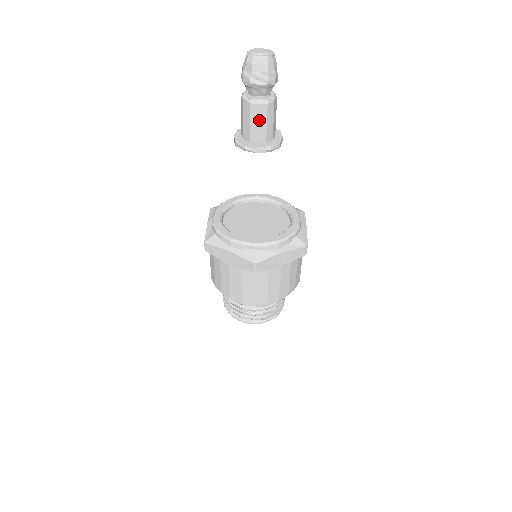
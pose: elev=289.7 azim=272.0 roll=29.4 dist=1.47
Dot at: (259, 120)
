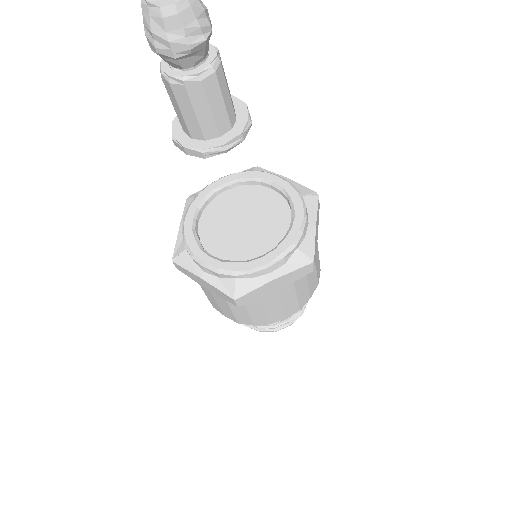
Dot at: (222, 95)
